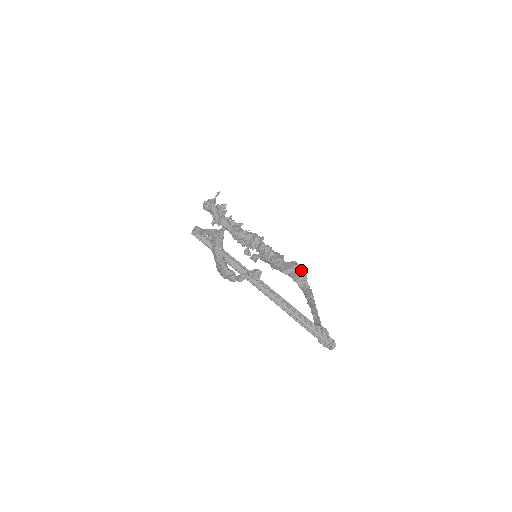
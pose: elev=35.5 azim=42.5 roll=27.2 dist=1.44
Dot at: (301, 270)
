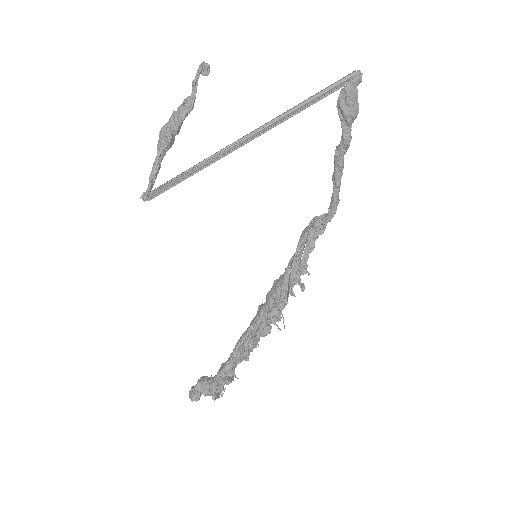
Dot at: occluded
